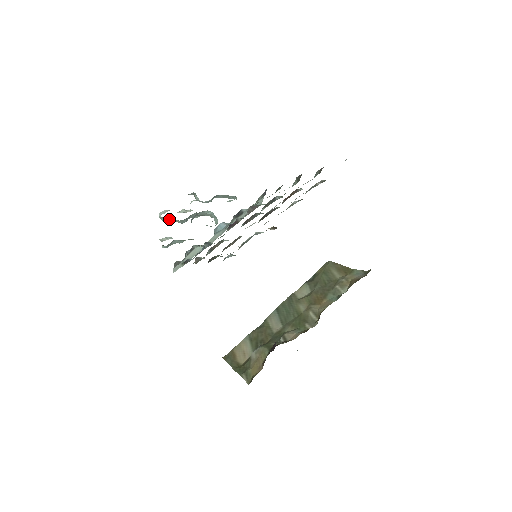
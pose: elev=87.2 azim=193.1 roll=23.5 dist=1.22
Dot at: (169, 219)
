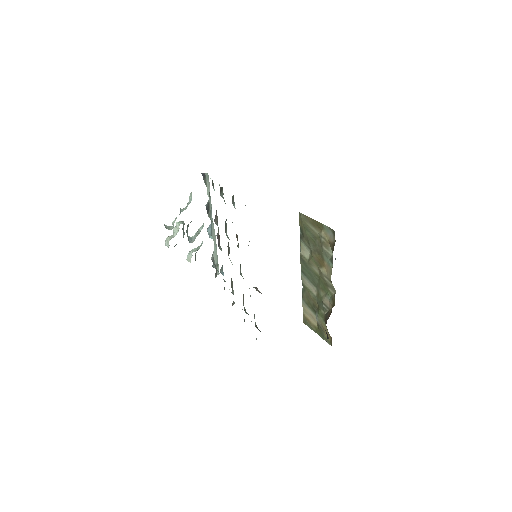
Dot at: (175, 245)
